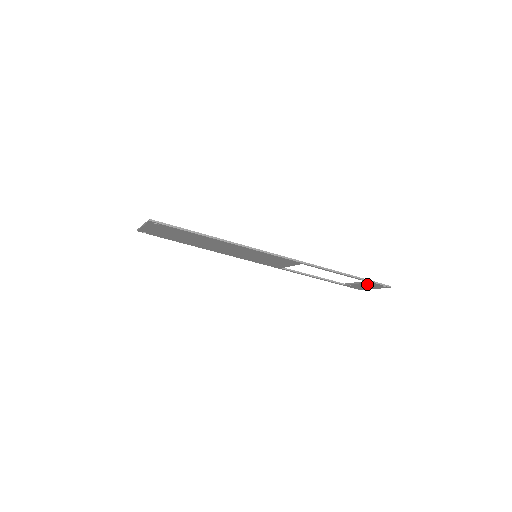
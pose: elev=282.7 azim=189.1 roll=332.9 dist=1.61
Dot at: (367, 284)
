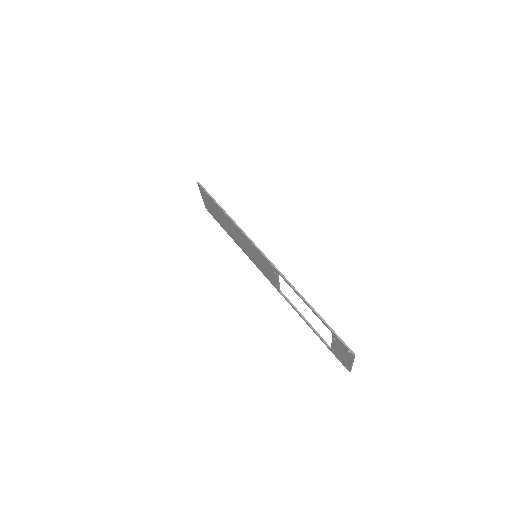
Dot at: (337, 343)
